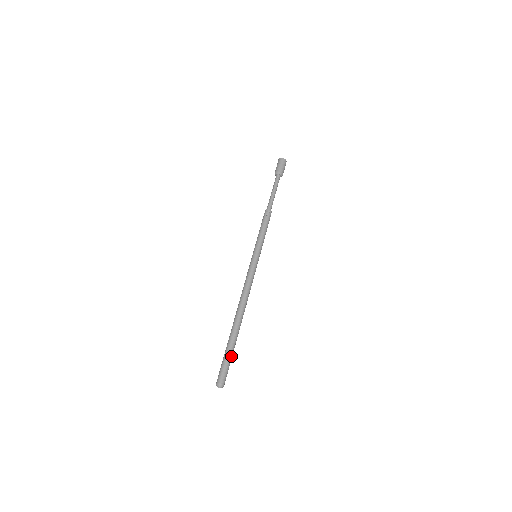
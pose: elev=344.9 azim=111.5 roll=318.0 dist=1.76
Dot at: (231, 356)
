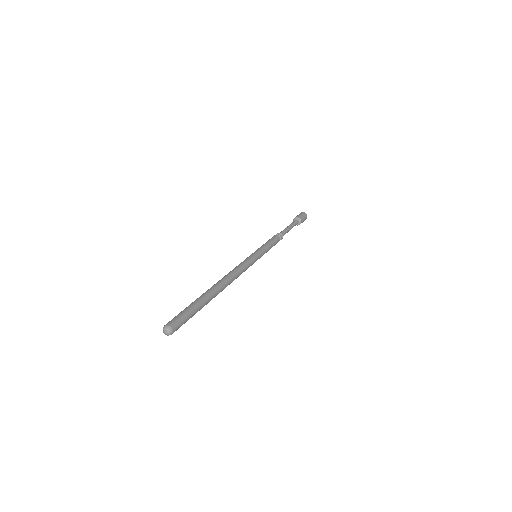
Dot at: (195, 310)
